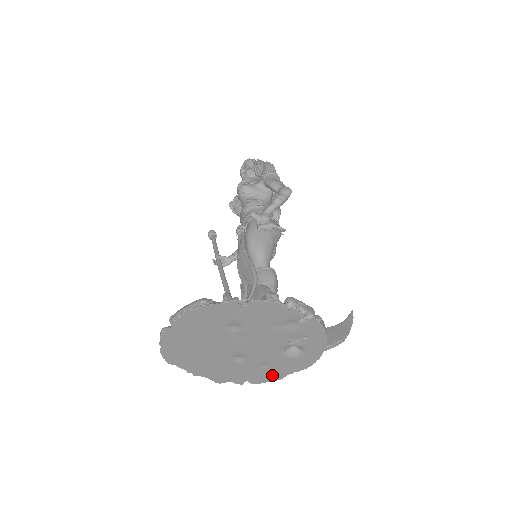
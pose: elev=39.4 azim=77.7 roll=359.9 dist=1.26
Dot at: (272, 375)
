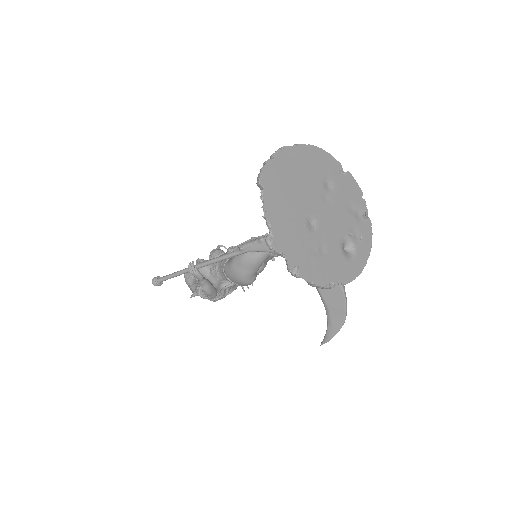
Dot at: (320, 273)
